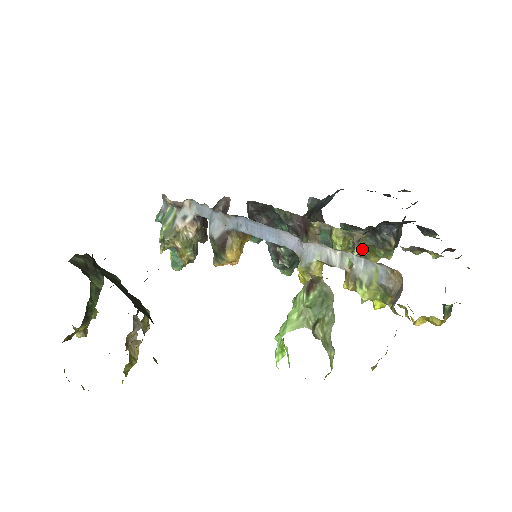
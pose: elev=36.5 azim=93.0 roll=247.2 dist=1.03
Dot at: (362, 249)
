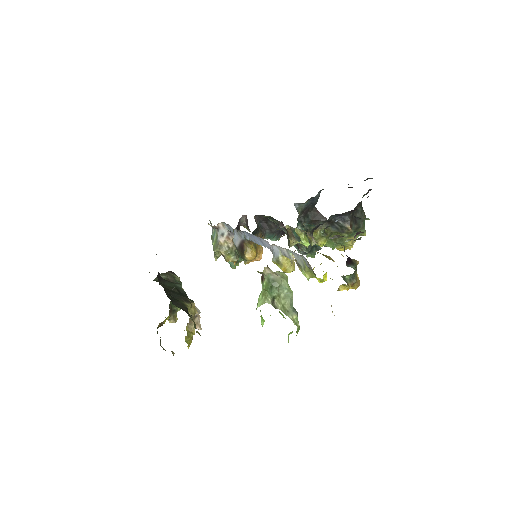
Dot at: (336, 234)
